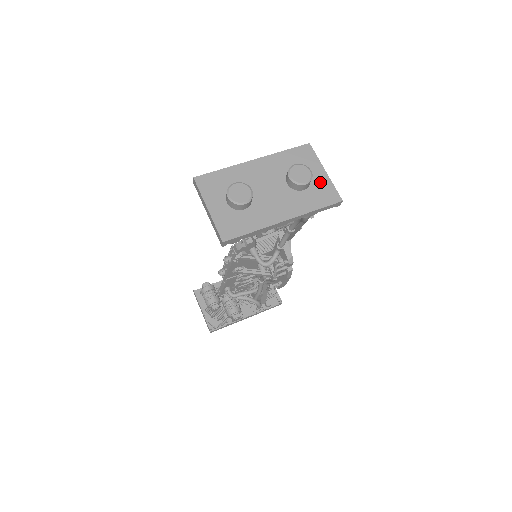
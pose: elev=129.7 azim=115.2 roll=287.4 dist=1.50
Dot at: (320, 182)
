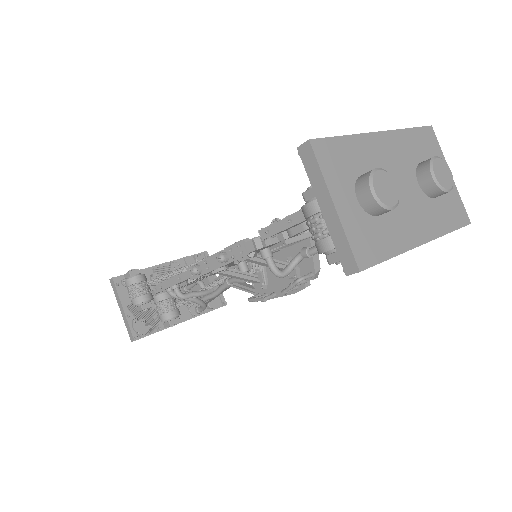
Dot at: occluded
